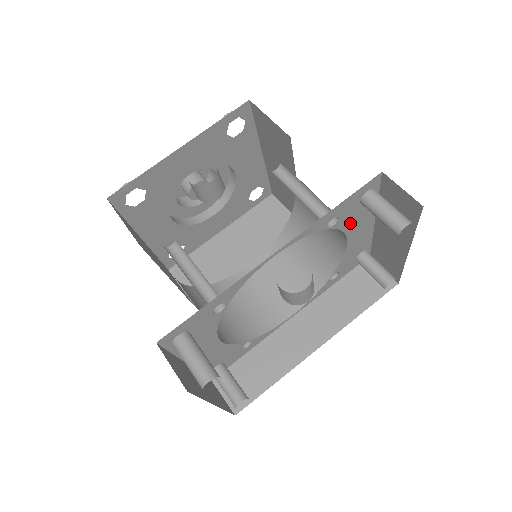
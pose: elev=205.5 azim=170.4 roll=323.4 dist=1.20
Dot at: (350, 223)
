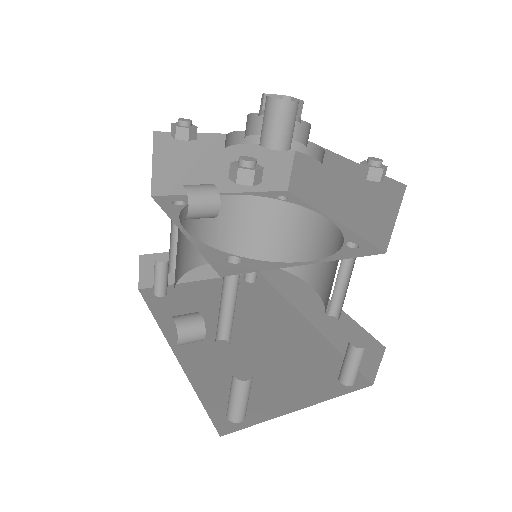
Dot at: occluded
